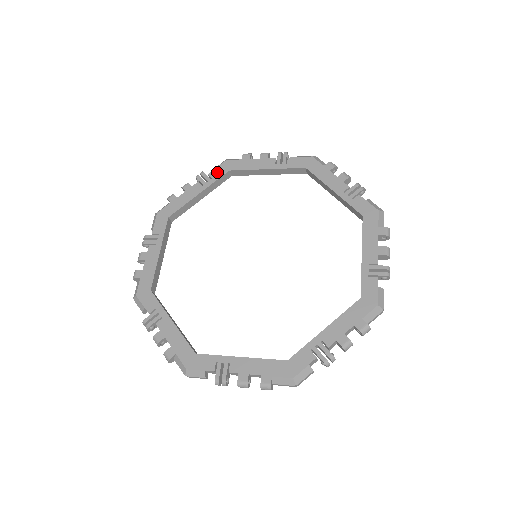
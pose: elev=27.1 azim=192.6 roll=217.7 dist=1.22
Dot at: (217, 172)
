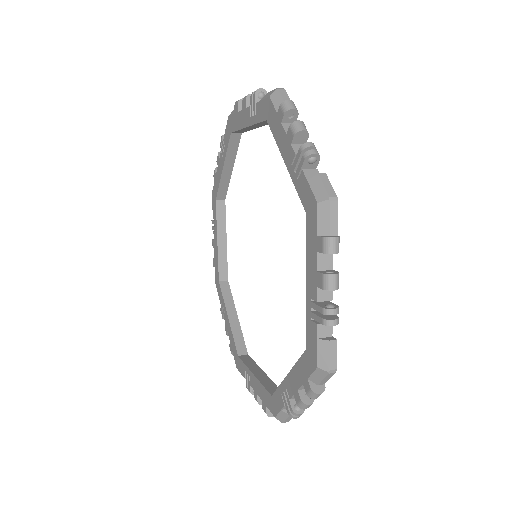
Dot at: (260, 109)
